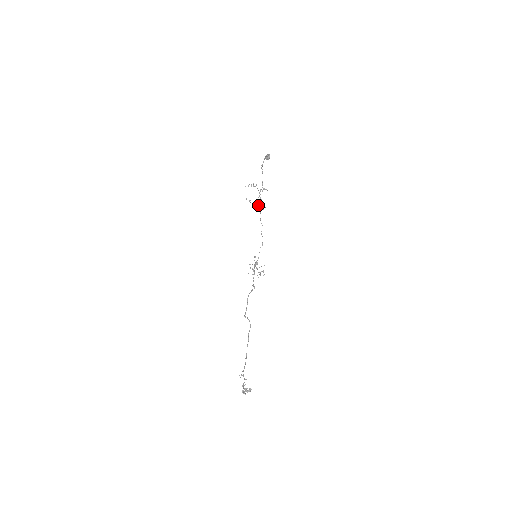
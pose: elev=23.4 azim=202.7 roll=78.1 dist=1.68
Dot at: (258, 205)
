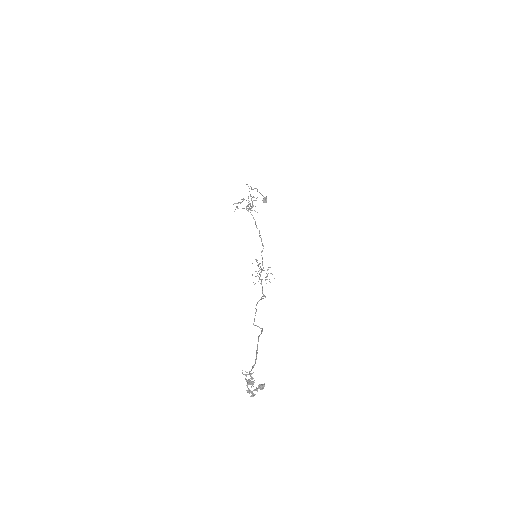
Dot at: (247, 208)
